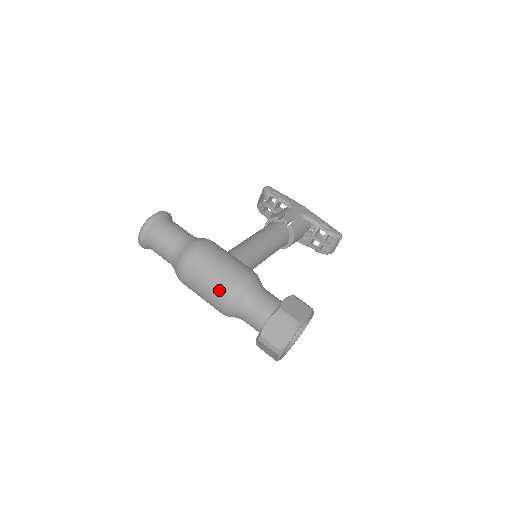
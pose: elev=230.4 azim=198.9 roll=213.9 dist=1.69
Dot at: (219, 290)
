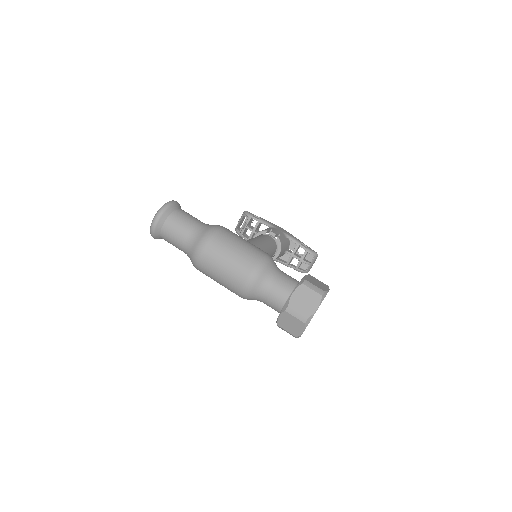
Dot at: (243, 266)
